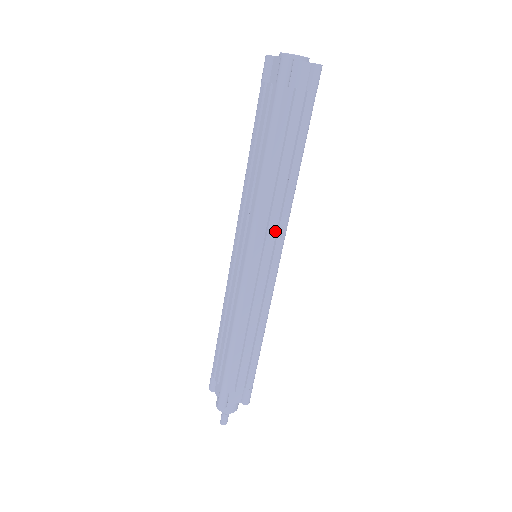
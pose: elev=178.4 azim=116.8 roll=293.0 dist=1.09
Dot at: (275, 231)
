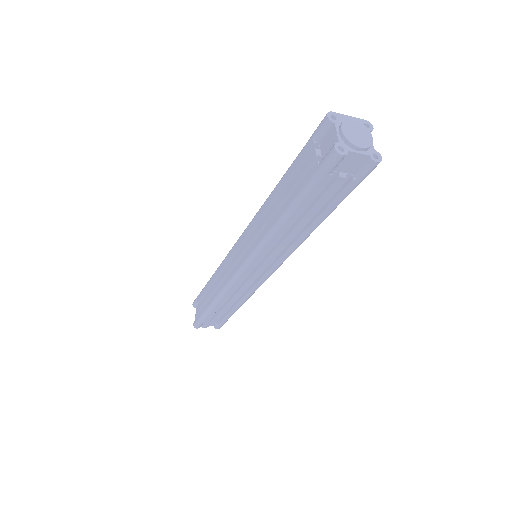
Dot at: (277, 255)
